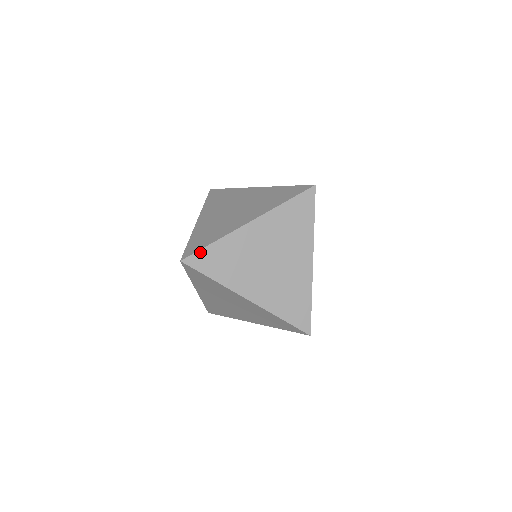
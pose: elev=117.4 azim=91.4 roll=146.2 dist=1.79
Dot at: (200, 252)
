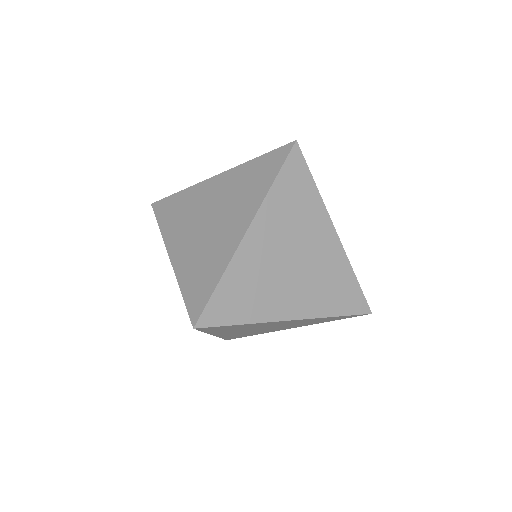
Dot at: (210, 303)
